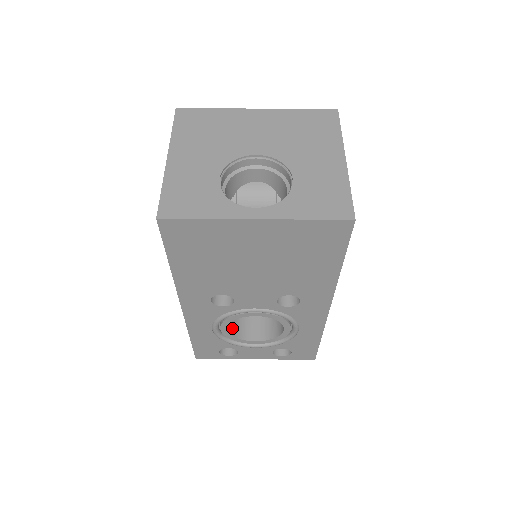
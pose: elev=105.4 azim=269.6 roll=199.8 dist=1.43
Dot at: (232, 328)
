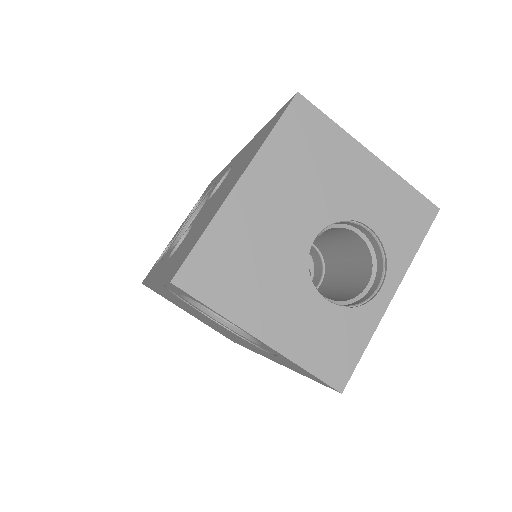
Dot at: occluded
